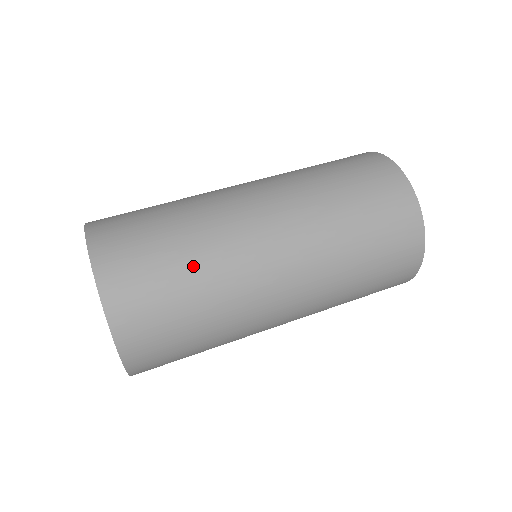
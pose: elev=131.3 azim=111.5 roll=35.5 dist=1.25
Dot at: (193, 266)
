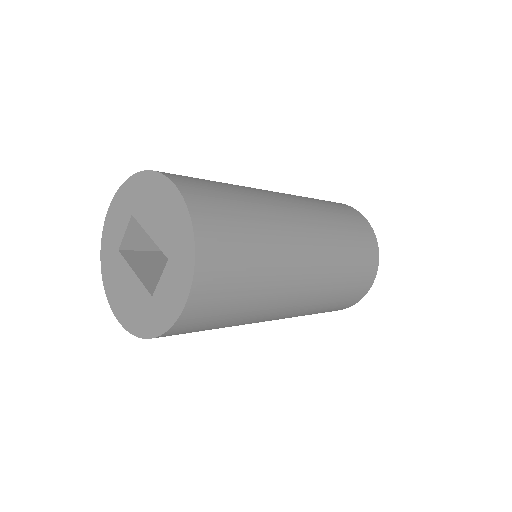
Dot at: (237, 191)
